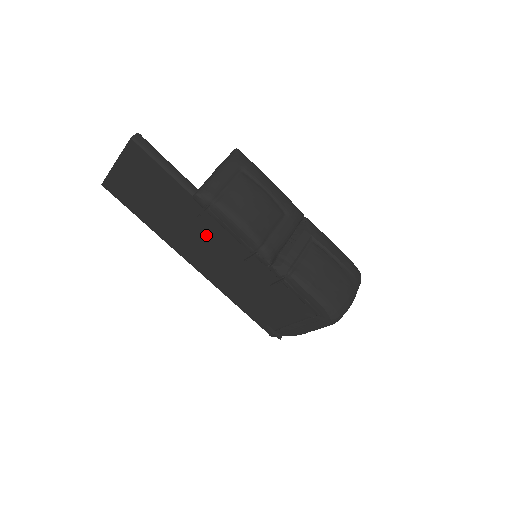
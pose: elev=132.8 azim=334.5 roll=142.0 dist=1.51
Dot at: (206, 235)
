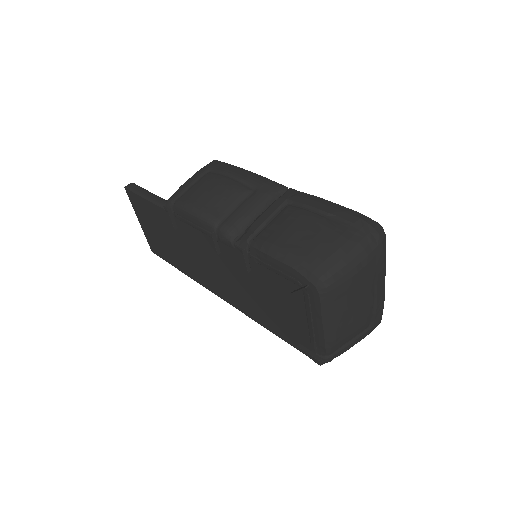
Dot at: (197, 248)
